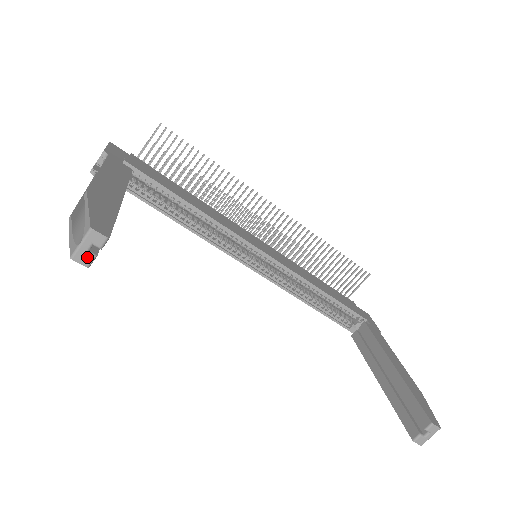
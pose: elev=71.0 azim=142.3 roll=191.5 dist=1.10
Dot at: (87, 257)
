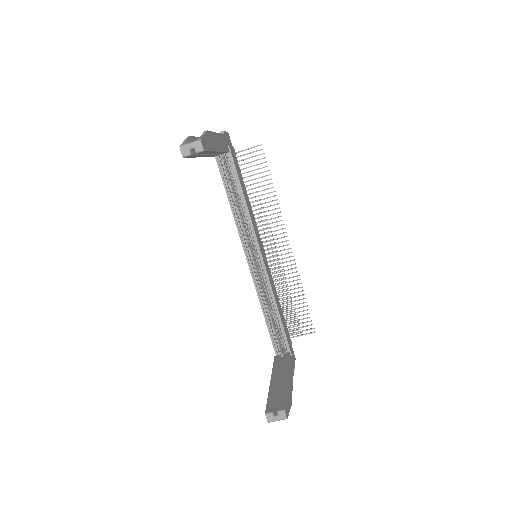
Dot at: (187, 152)
